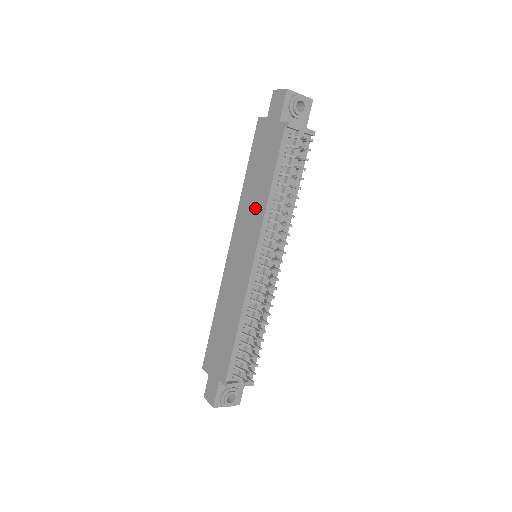
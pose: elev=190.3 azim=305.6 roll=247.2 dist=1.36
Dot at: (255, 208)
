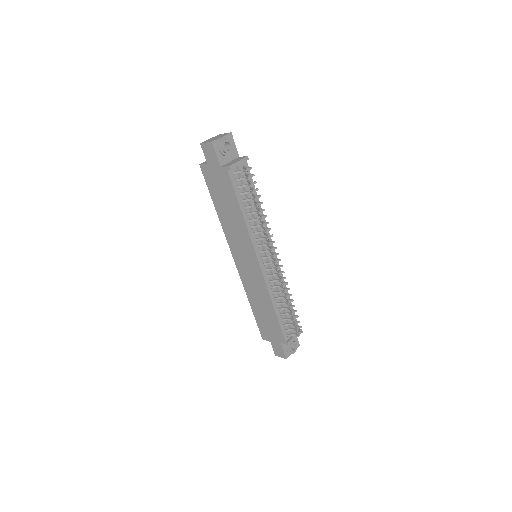
Dot at: (238, 230)
